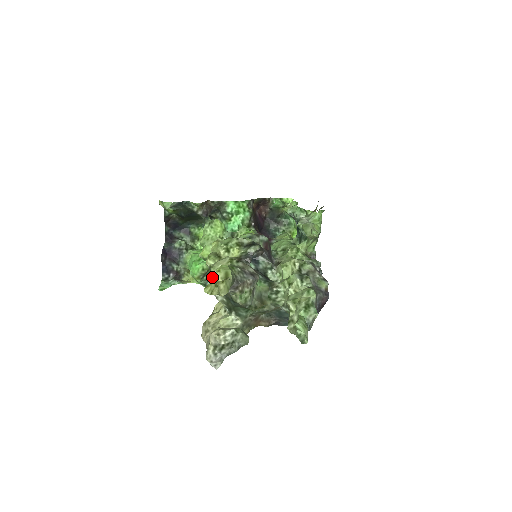
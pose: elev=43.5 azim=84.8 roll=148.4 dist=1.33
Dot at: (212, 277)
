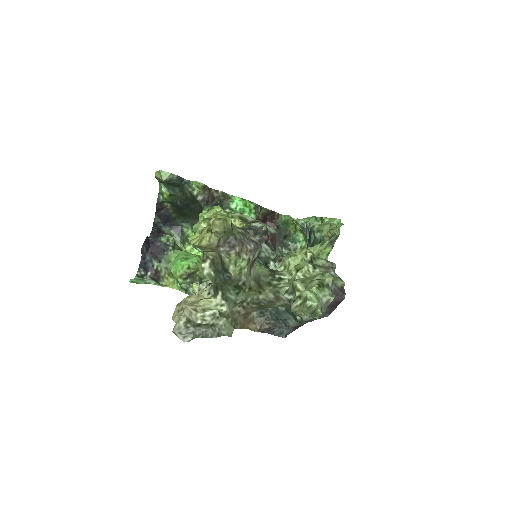
Dot at: occluded
